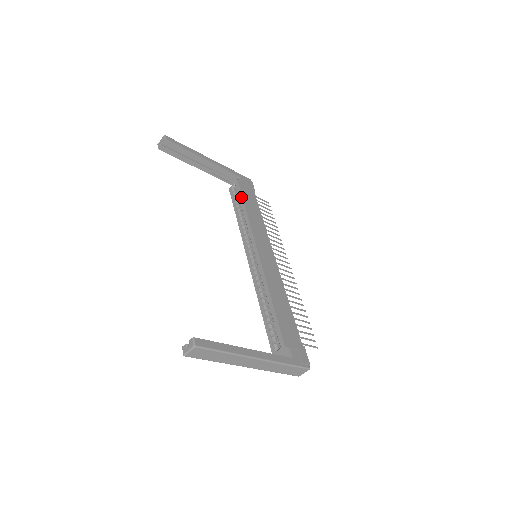
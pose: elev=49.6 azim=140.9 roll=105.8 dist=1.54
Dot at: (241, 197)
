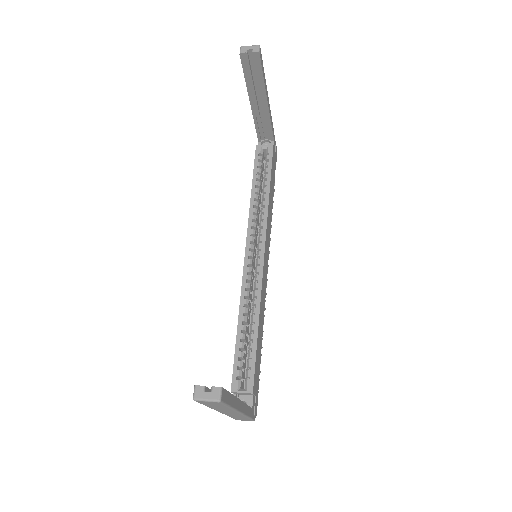
Dot at: (270, 171)
